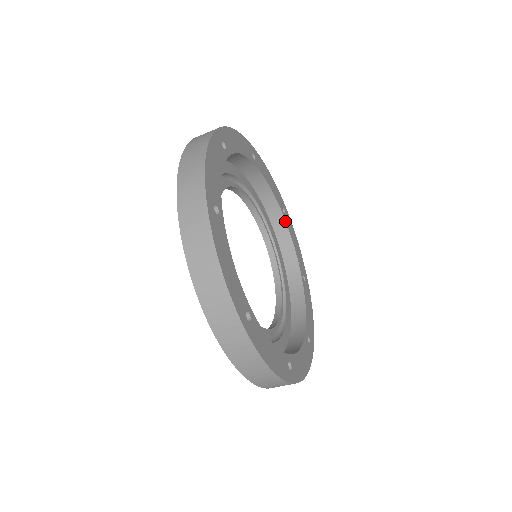
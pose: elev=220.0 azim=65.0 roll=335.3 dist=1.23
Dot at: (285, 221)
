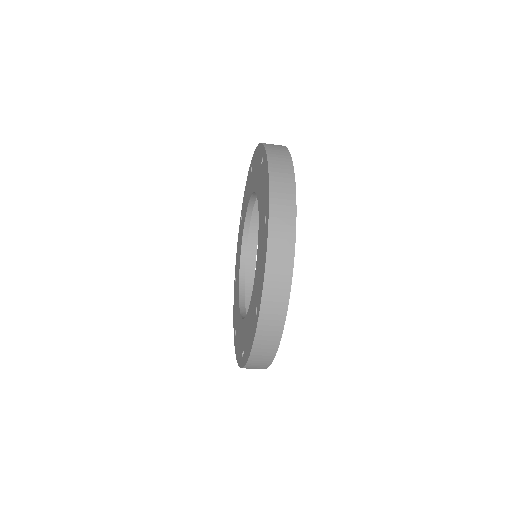
Dot at: occluded
